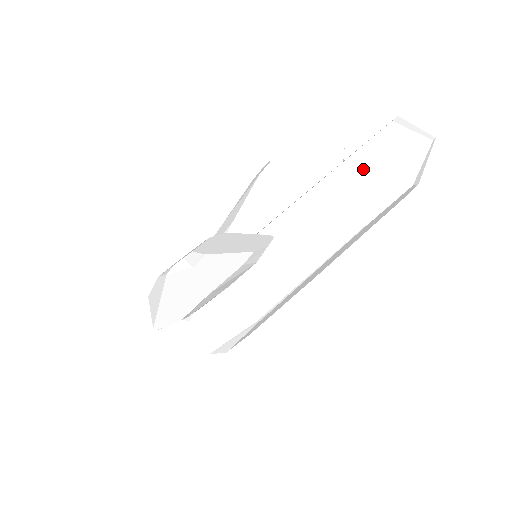
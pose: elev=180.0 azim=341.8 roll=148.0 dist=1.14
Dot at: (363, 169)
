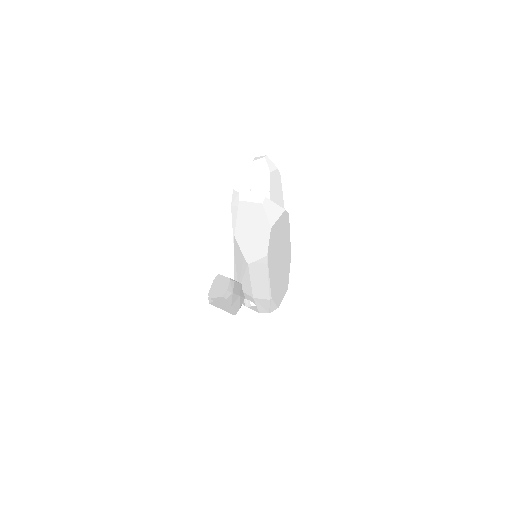
Dot at: (246, 228)
